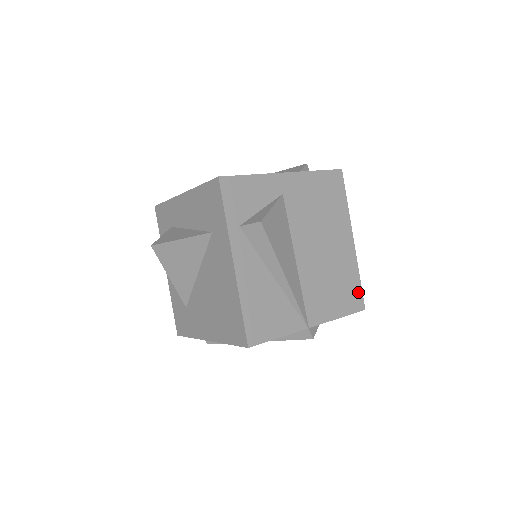
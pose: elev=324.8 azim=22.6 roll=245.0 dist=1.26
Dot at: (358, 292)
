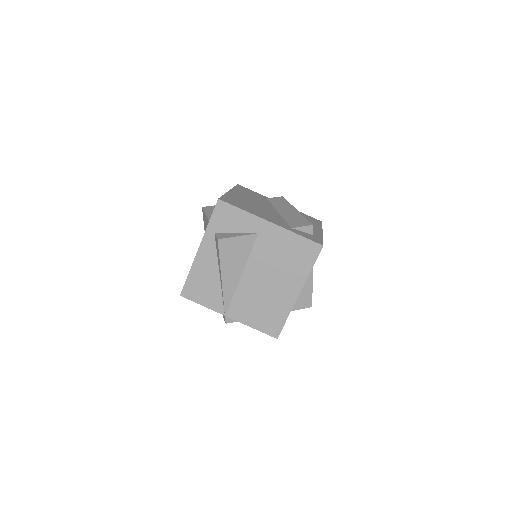
Dot at: (279, 325)
